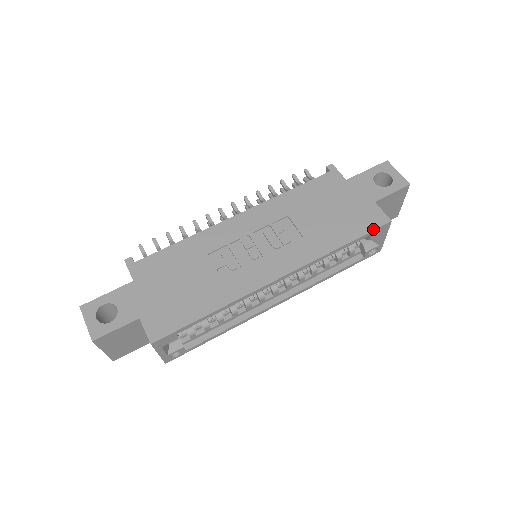
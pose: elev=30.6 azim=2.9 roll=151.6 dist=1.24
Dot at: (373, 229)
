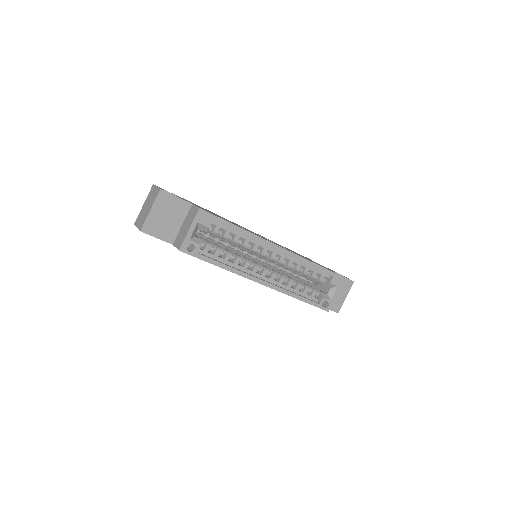
Dot at: (335, 273)
